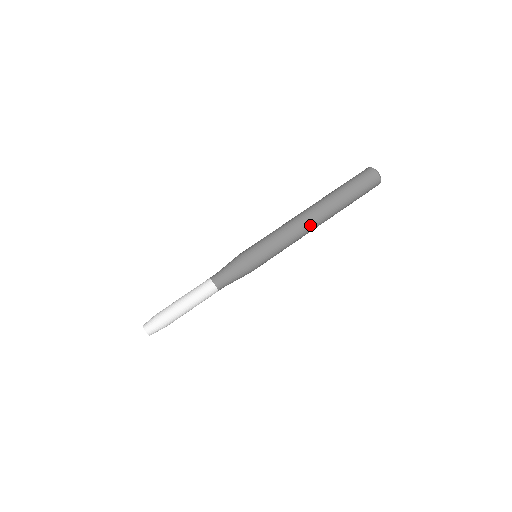
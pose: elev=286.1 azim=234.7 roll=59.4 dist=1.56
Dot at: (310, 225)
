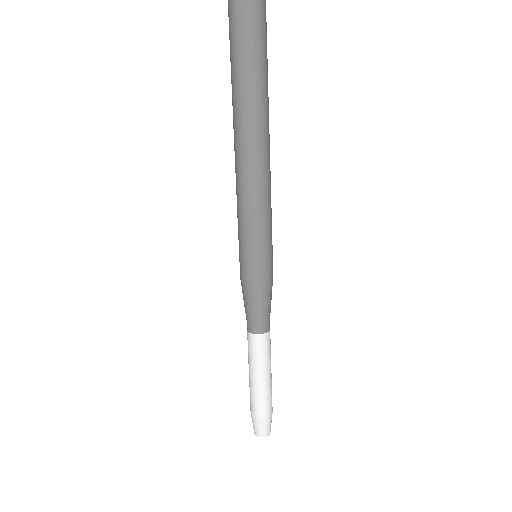
Dot at: (266, 158)
